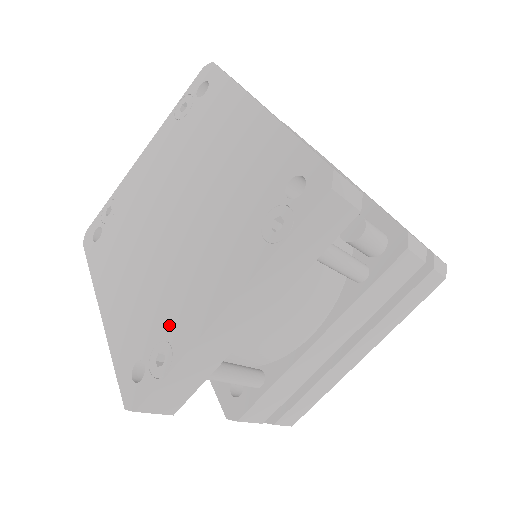
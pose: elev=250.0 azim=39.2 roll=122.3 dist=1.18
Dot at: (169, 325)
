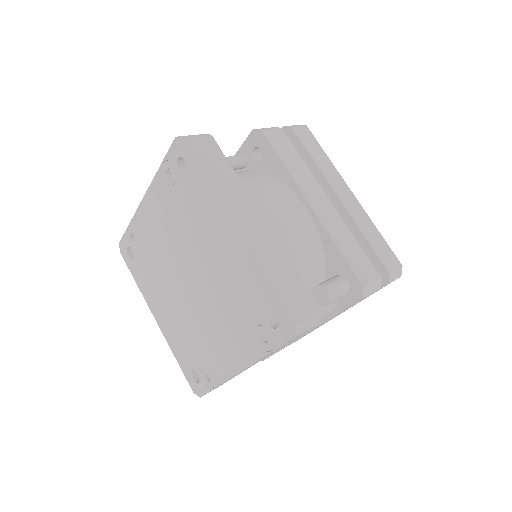
Dot at: (207, 360)
